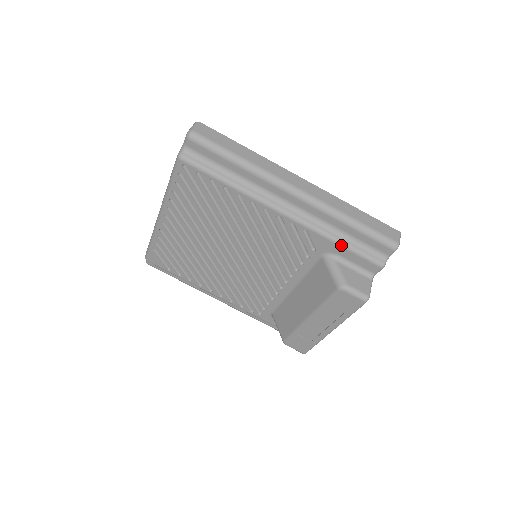
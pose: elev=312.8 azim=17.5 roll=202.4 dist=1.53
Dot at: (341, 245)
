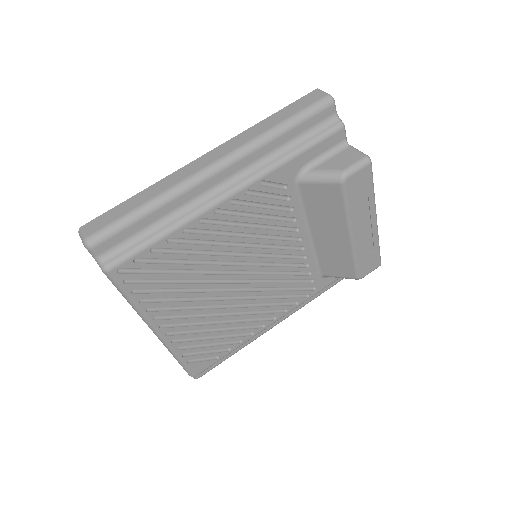
Dot at: (298, 154)
